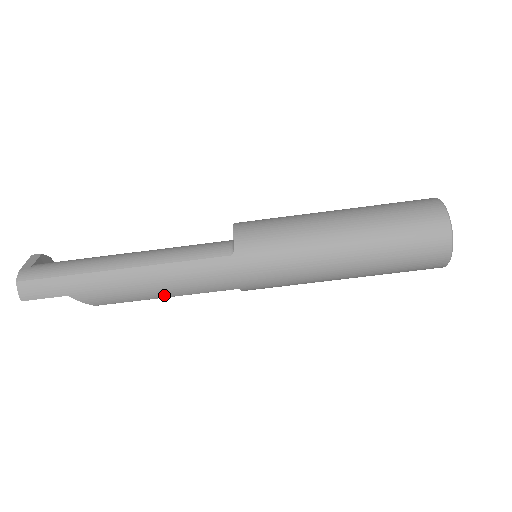
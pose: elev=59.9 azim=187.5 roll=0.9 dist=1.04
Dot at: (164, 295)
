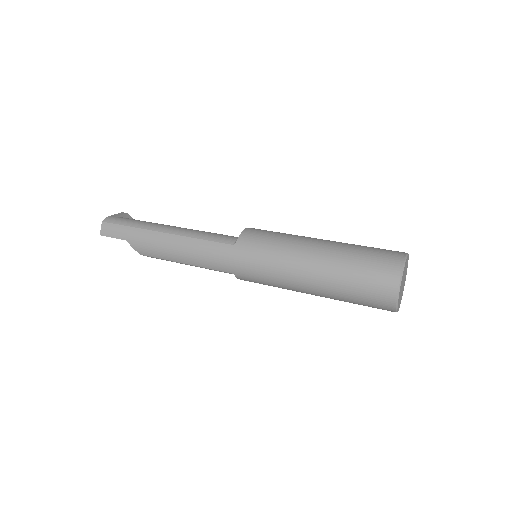
Dot at: (183, 261)
